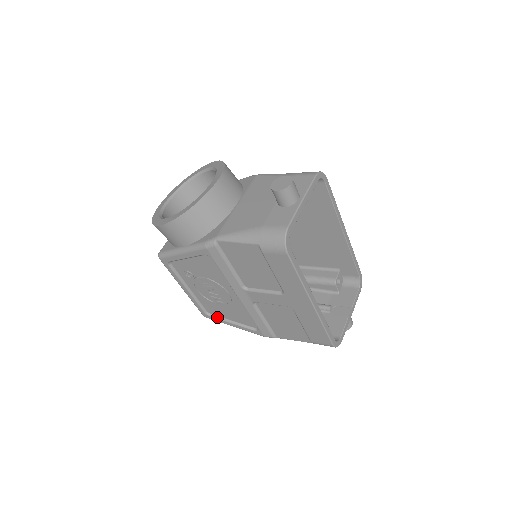
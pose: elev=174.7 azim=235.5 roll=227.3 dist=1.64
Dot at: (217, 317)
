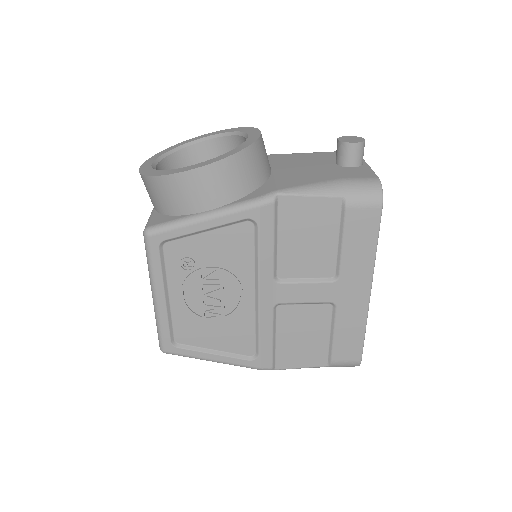
Dot at: (190, 347)
